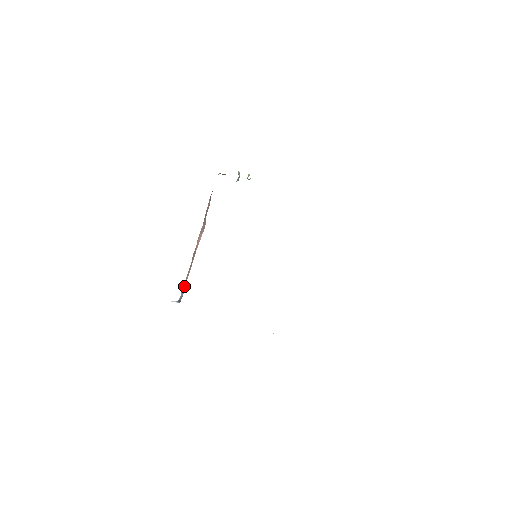
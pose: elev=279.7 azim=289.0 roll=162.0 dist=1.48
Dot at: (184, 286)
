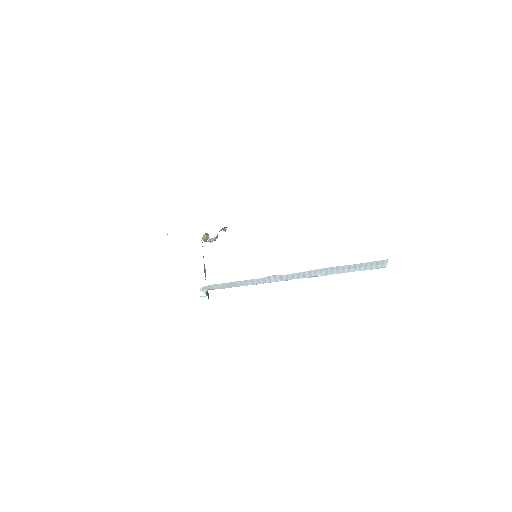
Dot at: occluded
